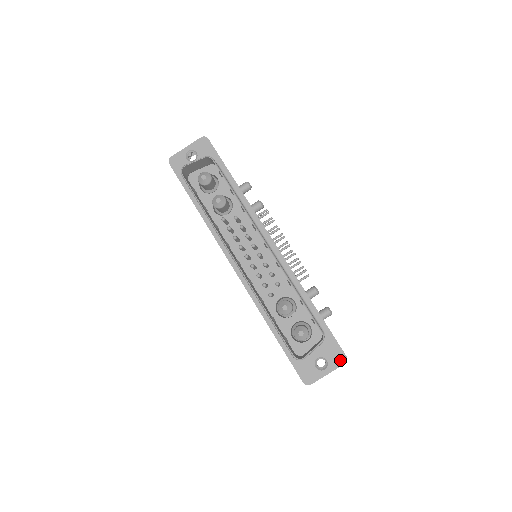
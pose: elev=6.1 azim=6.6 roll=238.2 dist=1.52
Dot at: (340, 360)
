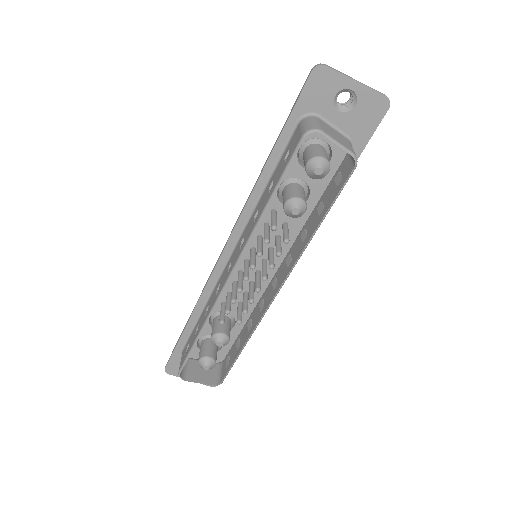
Dot at: occluded
